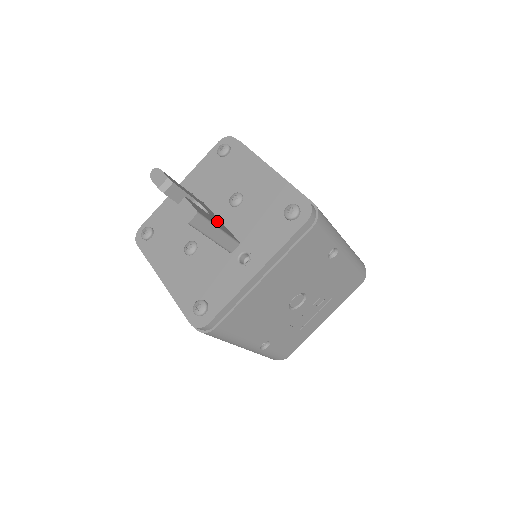
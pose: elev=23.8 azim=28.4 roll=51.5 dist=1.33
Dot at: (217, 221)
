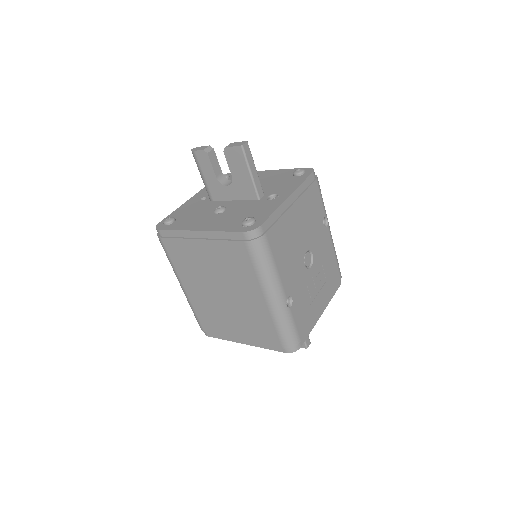
Dot at: occluded
